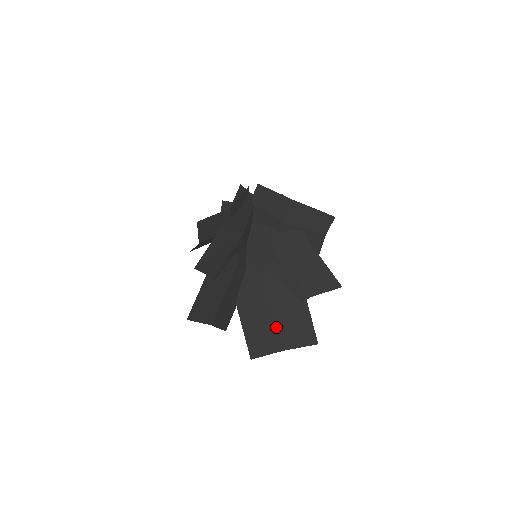
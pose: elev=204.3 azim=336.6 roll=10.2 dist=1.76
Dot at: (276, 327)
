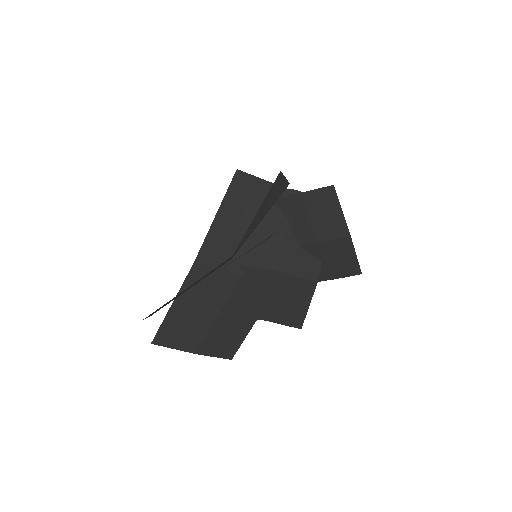
Dot at: (208, 330)
